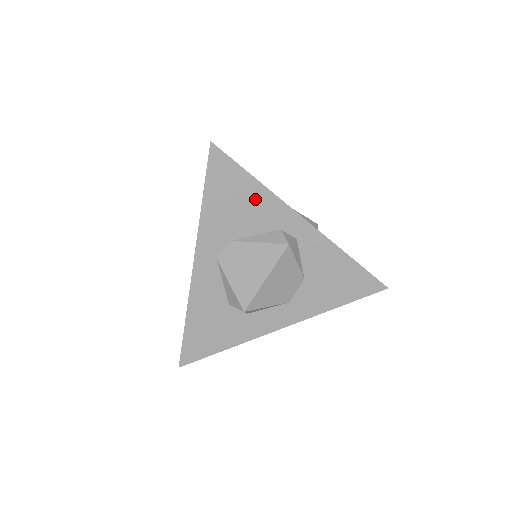
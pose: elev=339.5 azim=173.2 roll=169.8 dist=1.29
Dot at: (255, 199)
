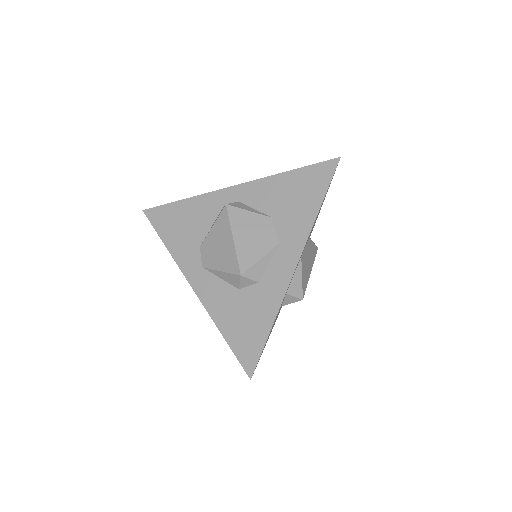
Dot at: (191, 210)
